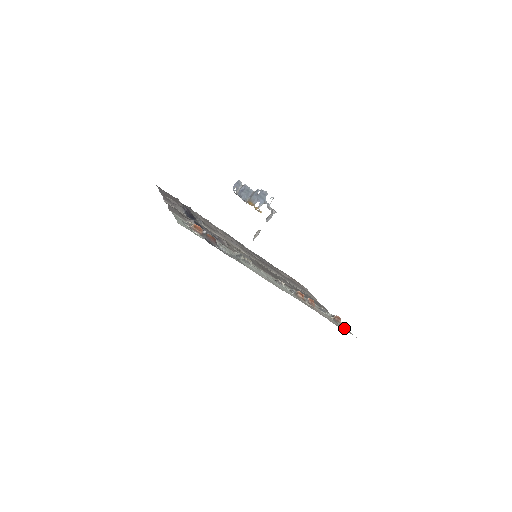
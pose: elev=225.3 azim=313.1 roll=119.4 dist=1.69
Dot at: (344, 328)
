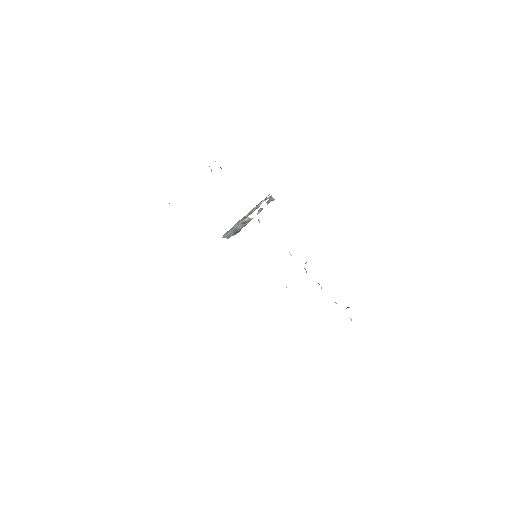
Dot at: occluded
